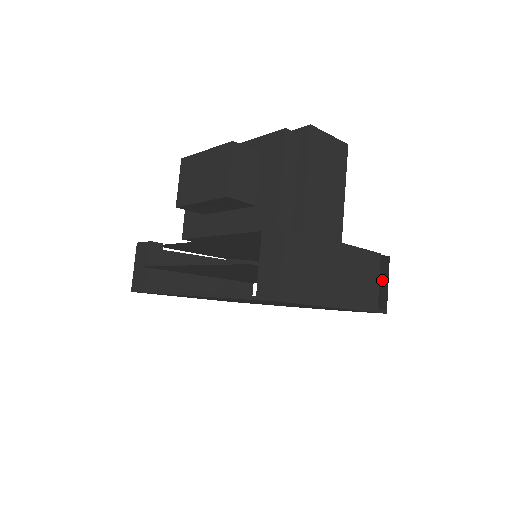
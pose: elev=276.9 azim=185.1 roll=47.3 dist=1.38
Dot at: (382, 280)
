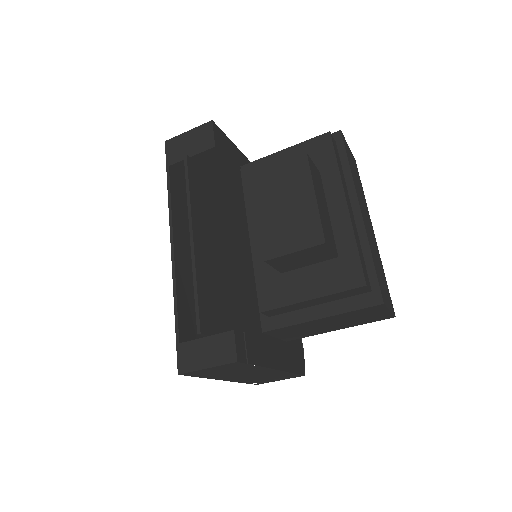
Dot at: occluded
